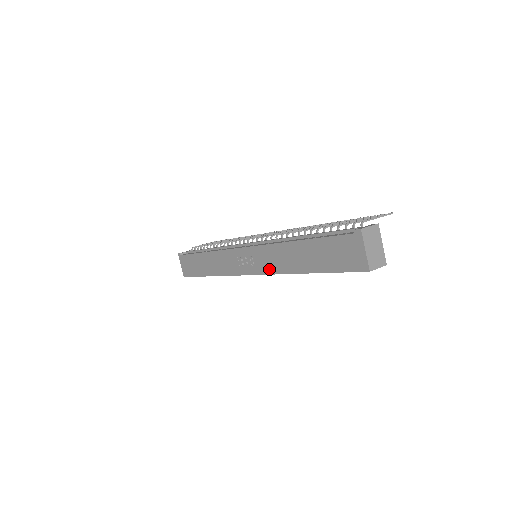
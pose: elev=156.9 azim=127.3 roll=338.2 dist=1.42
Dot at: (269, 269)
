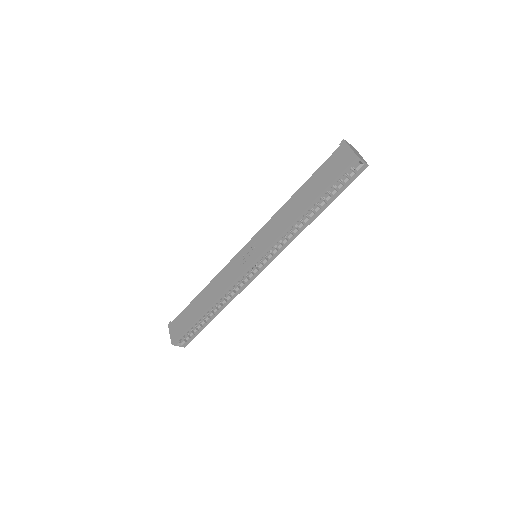
Dot at: (272, 238)
